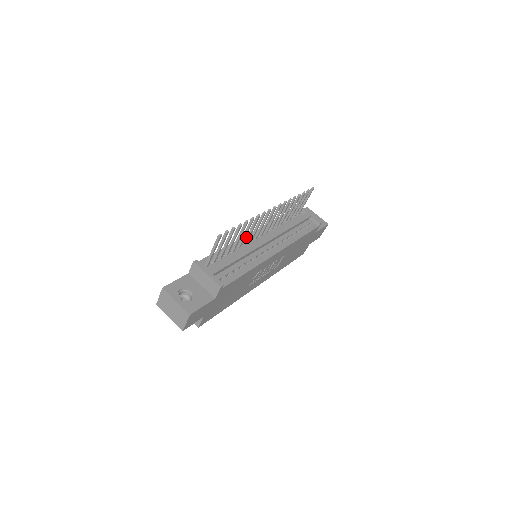
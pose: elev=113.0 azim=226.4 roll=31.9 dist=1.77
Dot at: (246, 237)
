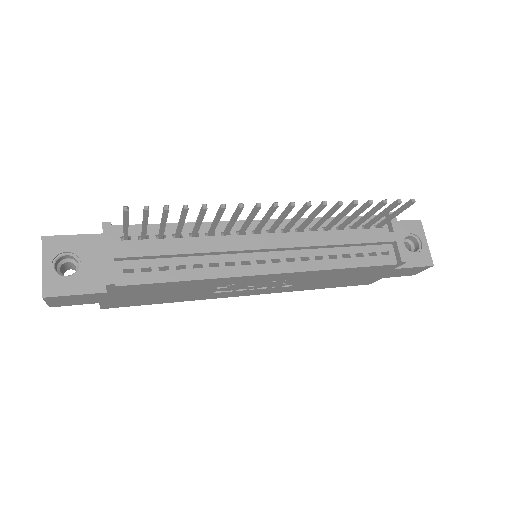
Dot at: (227, 225)
